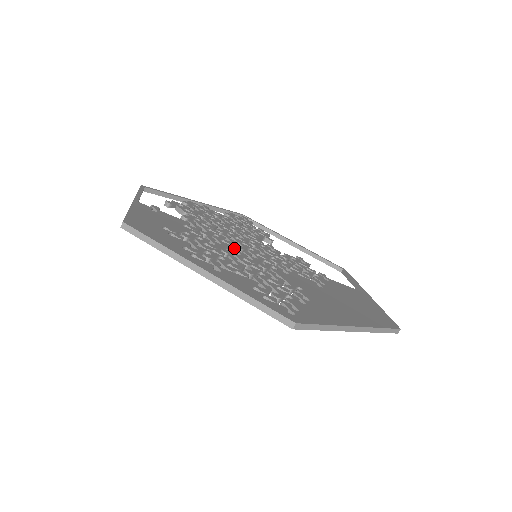
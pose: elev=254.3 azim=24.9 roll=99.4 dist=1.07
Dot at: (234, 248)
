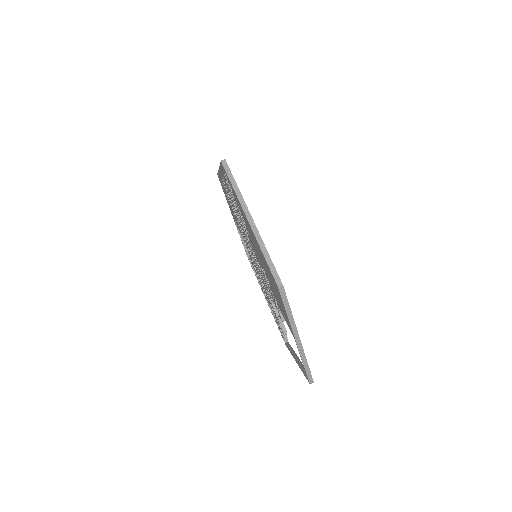
Dot at: occluded
